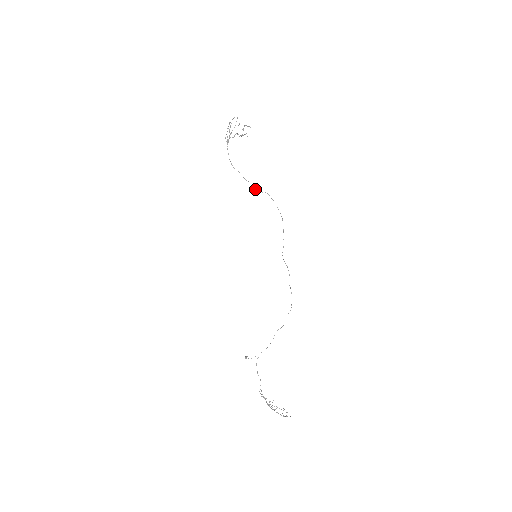
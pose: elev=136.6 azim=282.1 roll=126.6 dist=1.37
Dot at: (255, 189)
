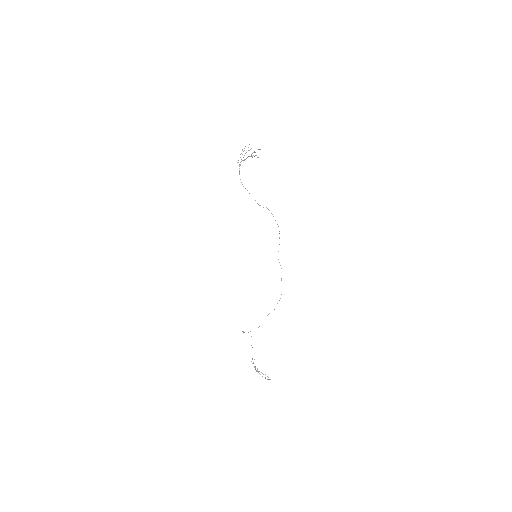
Dot at: occluded
